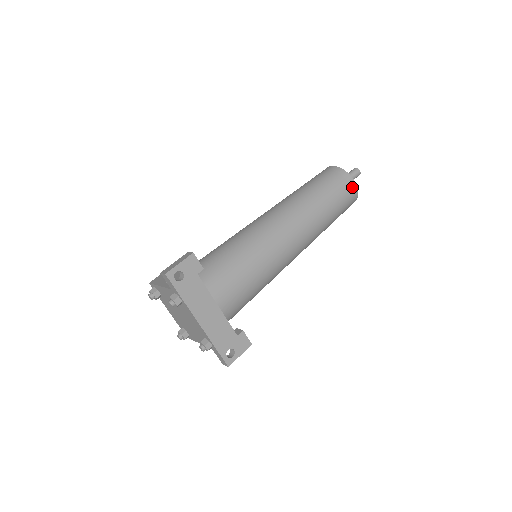
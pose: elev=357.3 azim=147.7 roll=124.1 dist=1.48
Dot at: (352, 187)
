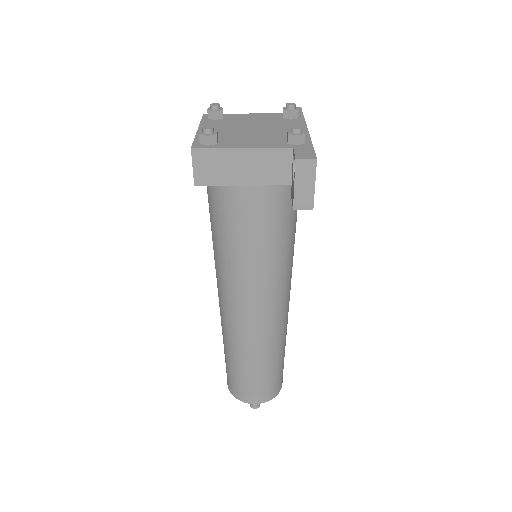
Dot at: occluded
